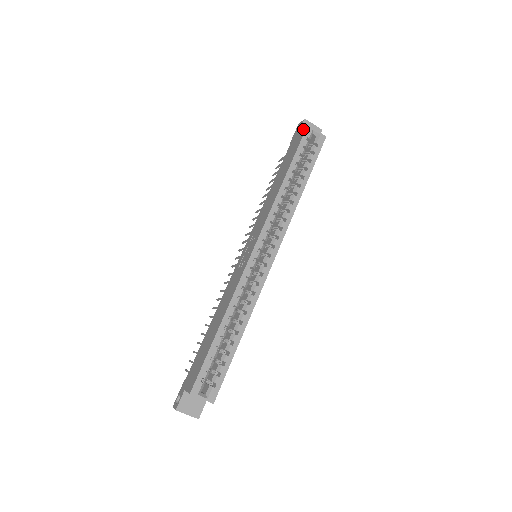
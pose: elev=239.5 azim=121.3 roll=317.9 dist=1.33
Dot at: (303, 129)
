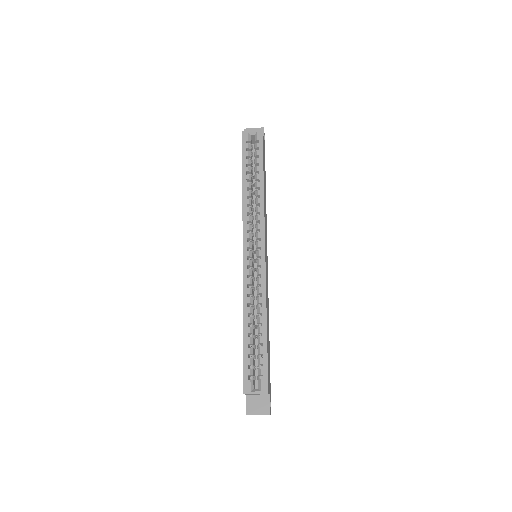
Dot at: occluded
